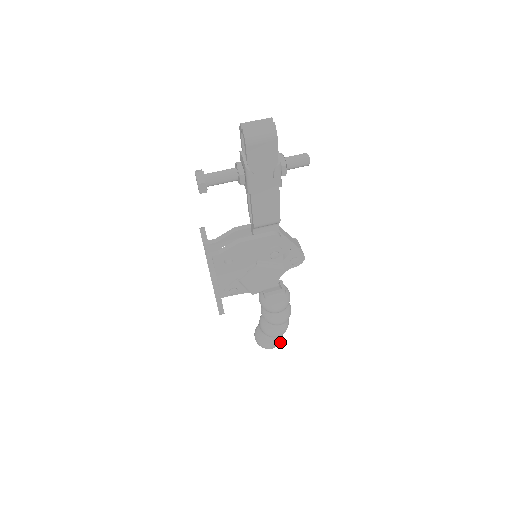
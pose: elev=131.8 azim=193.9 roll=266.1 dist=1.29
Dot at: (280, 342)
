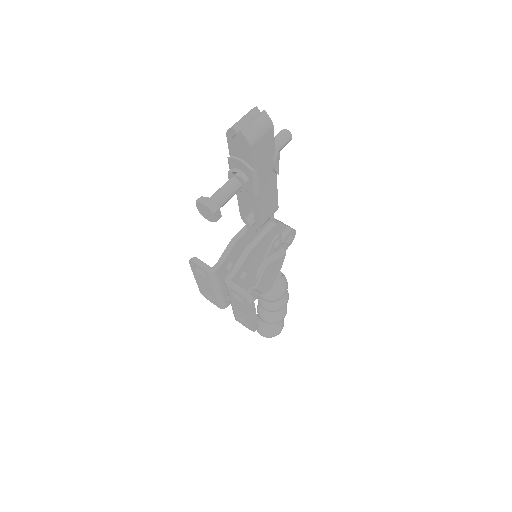
Dot at: occluded
